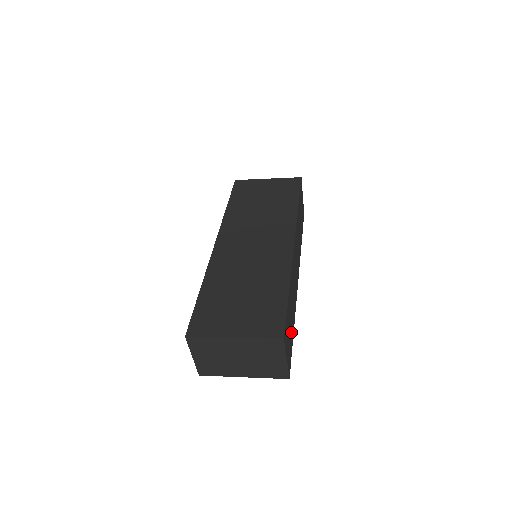
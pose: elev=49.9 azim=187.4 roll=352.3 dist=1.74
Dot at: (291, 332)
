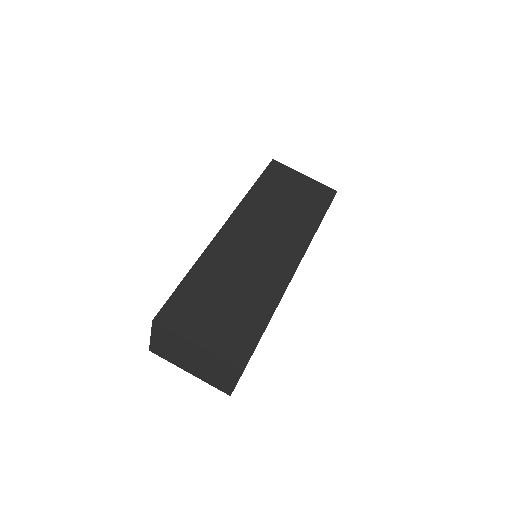
Dot at: occluded
